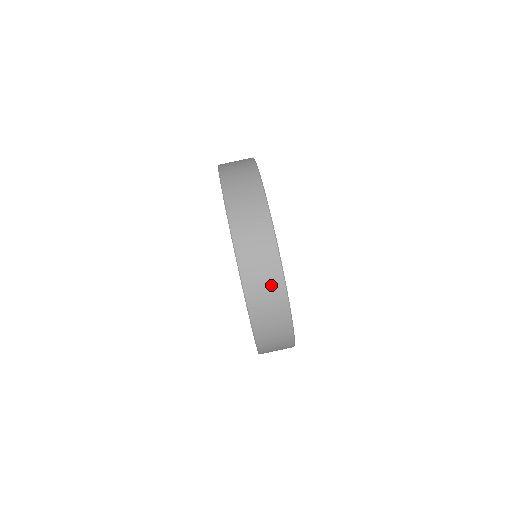
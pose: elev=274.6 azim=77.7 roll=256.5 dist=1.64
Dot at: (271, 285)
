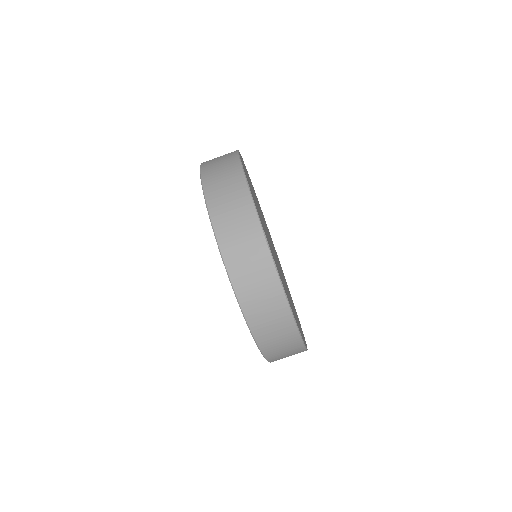
Dot at: (294, 354)
